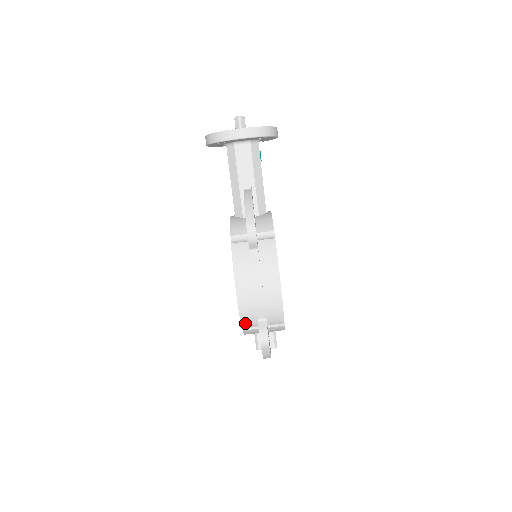
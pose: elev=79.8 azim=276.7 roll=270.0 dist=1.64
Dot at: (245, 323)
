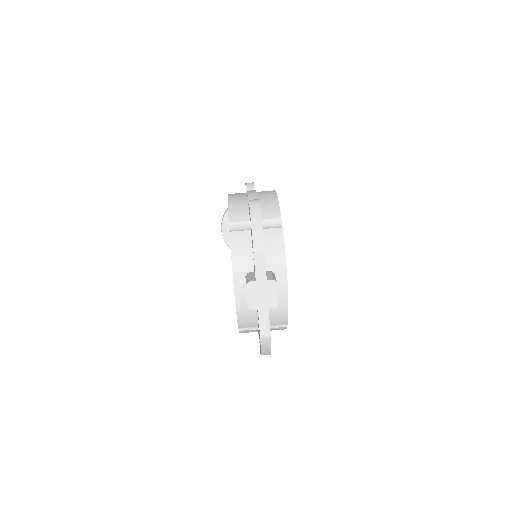
Dot at: (233, 217)
